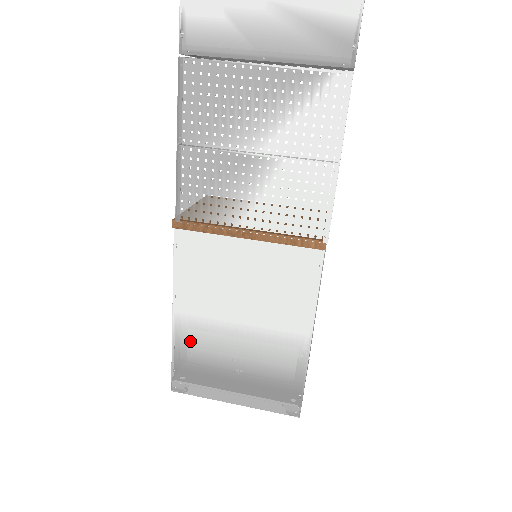
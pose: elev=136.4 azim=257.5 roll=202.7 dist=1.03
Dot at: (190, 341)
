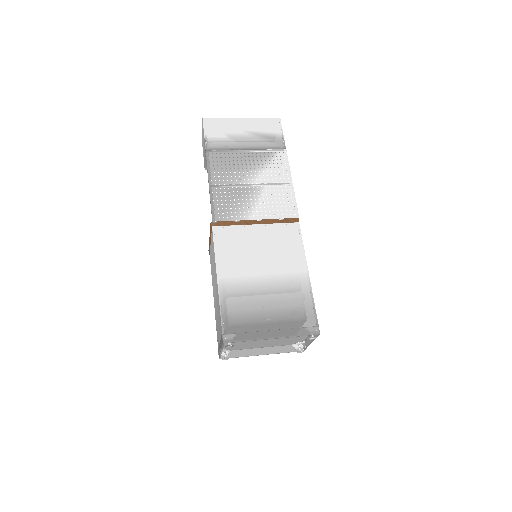
Dot at: (232, 297)
